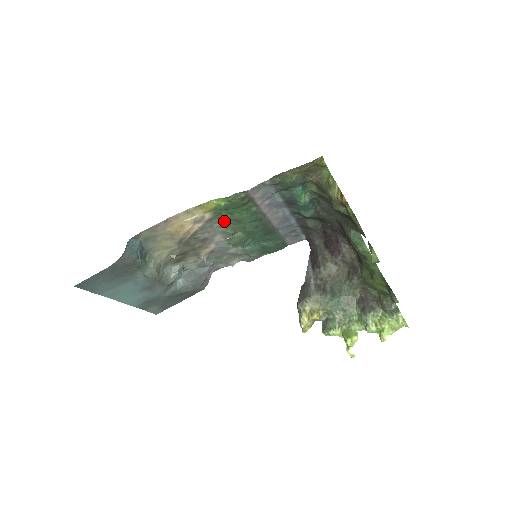
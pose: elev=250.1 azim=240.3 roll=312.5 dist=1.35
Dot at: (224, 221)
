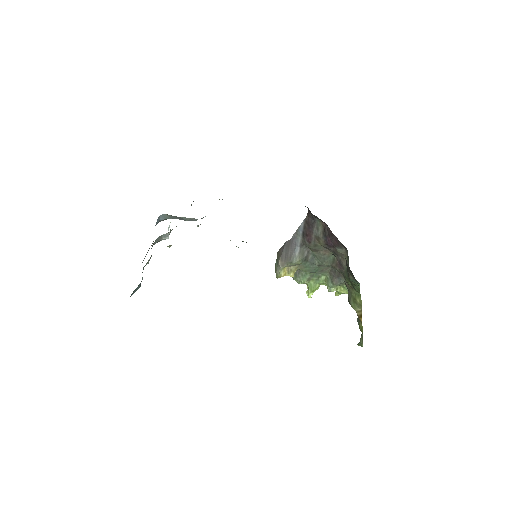
Dot at: occluded
